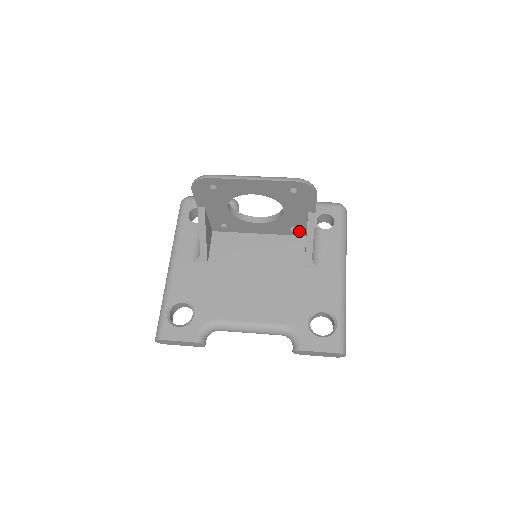
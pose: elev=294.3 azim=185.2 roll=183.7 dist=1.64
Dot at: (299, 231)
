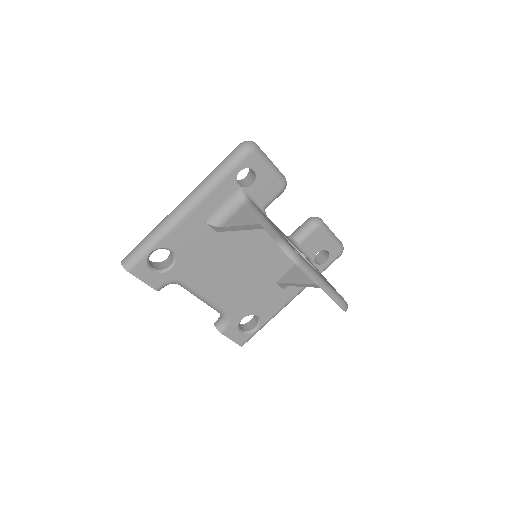
Dot at: occluded
